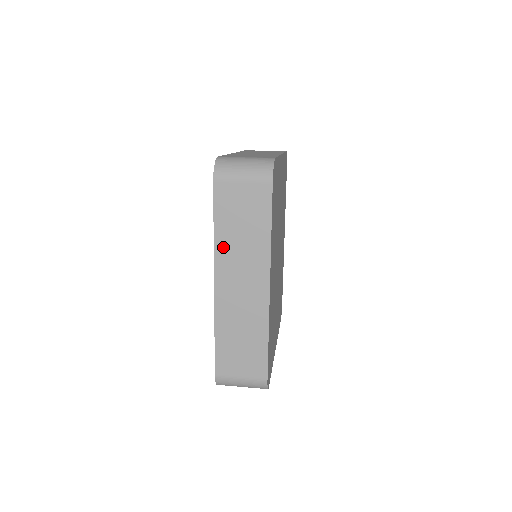
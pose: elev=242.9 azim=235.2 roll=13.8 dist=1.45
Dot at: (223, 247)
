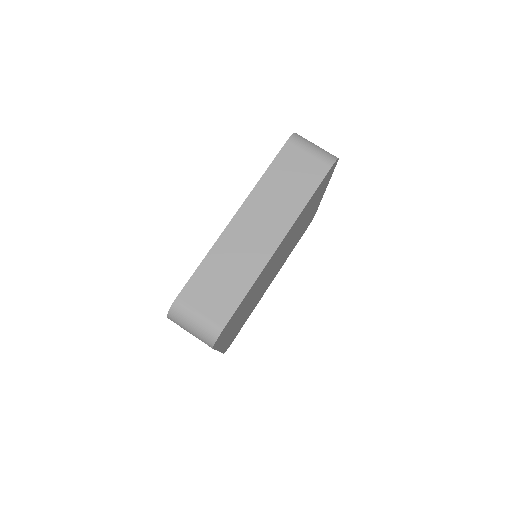
Dot at: (262, 191)
